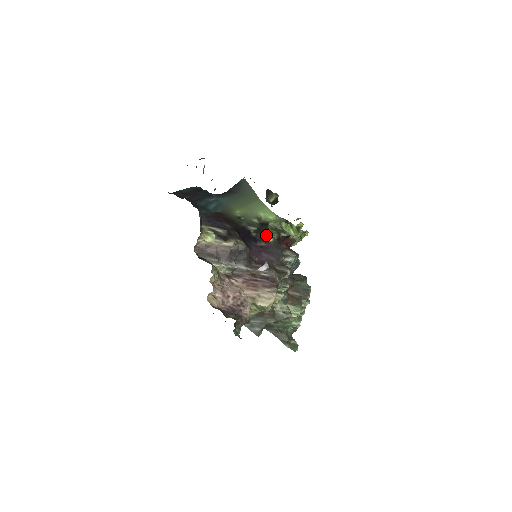
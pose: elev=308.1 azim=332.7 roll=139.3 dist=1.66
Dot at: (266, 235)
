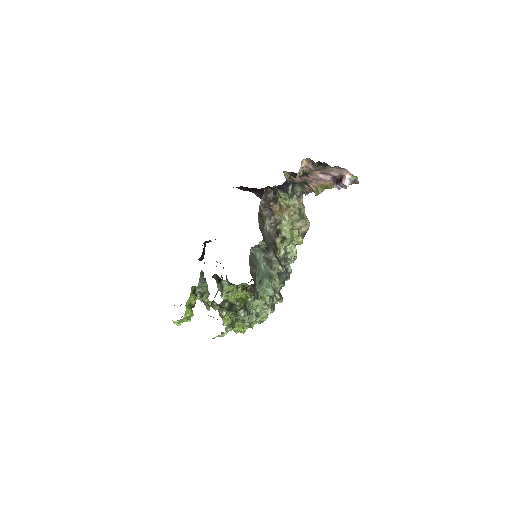
Dot at: occluded
